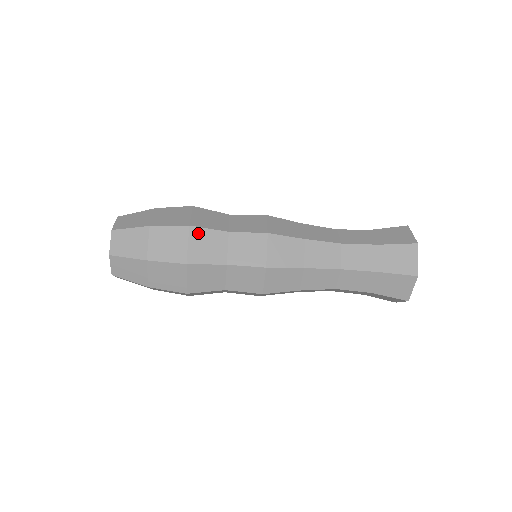
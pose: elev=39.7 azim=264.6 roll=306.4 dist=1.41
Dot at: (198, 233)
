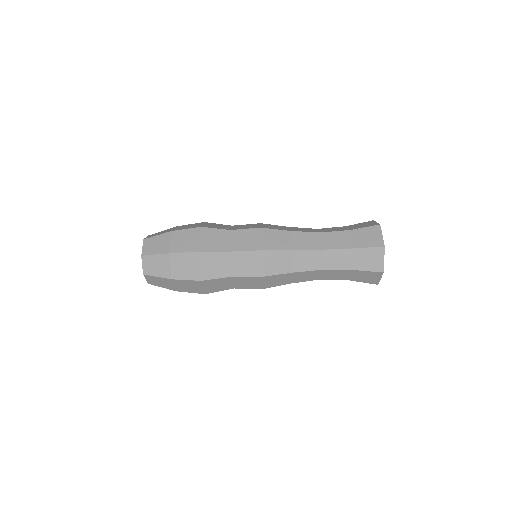
Dot at: (207, 256)
